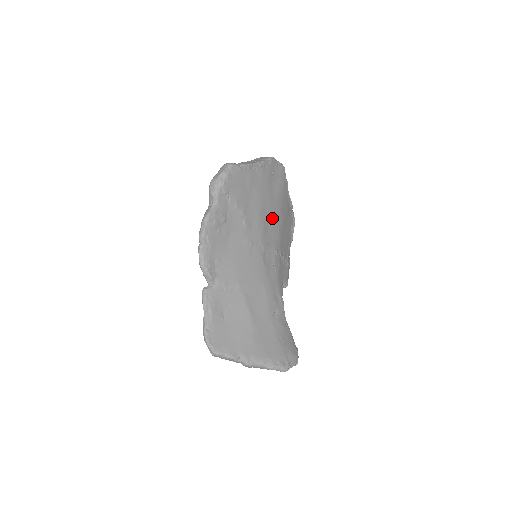
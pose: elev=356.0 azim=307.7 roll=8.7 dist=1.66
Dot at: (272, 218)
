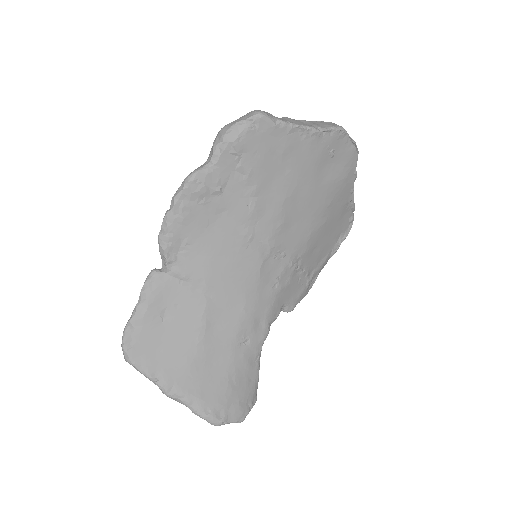
Dot at: (305, 214)
